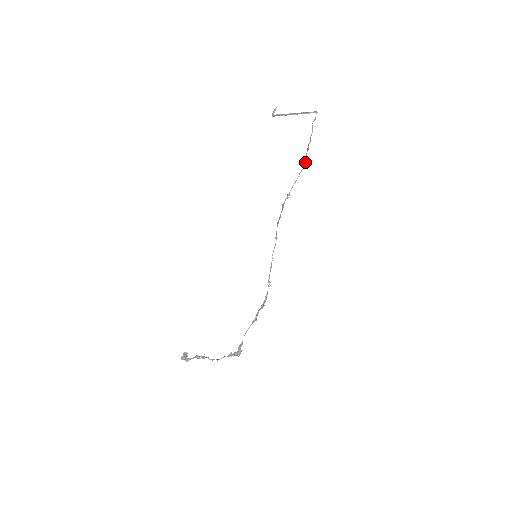
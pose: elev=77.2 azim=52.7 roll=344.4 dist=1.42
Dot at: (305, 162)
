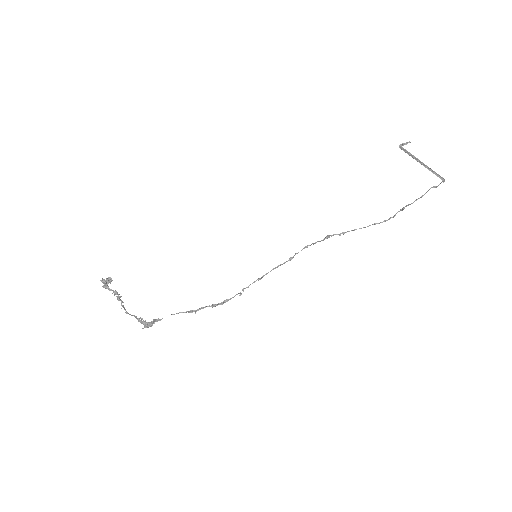
Dot at: (388, 219)
